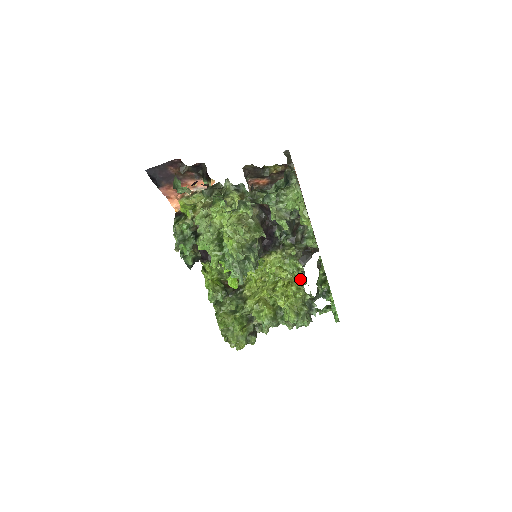
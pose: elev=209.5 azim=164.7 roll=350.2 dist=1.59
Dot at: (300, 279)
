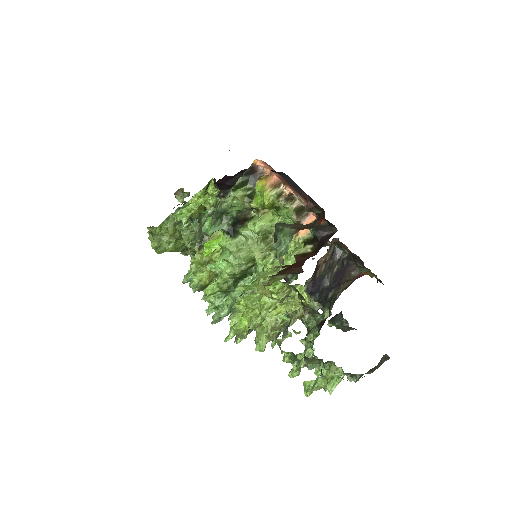
Dot at: occluded
